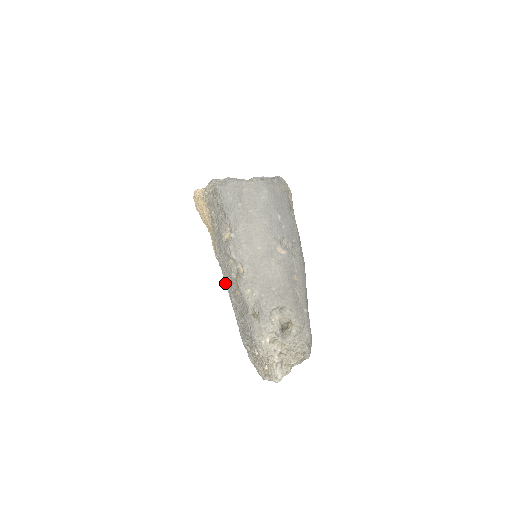
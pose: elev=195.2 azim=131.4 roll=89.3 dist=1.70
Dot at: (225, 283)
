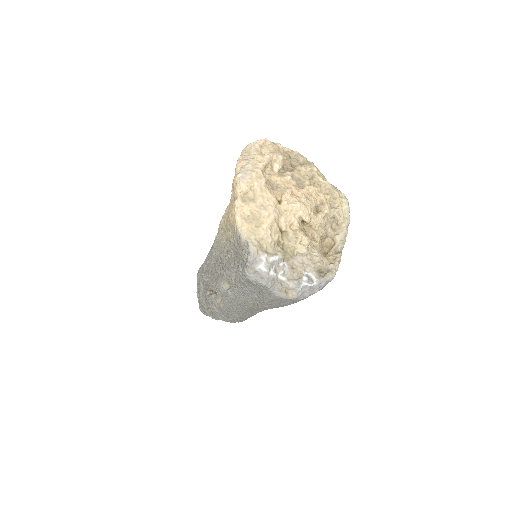
Dot at: (207, 262)
